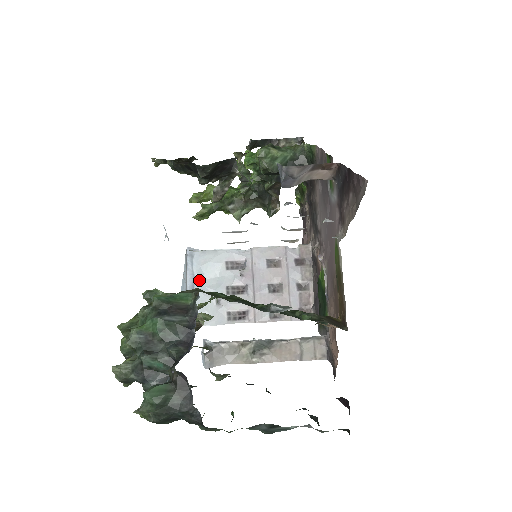
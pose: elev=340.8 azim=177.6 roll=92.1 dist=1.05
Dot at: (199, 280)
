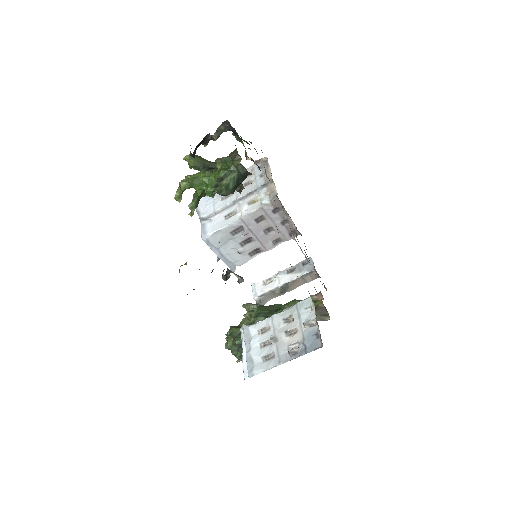
Dot at: (221, 249)
